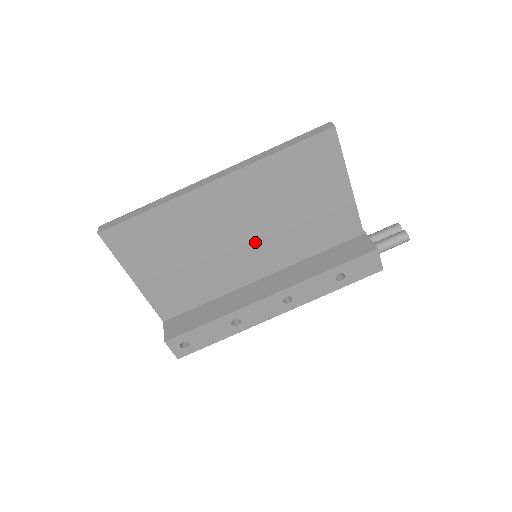
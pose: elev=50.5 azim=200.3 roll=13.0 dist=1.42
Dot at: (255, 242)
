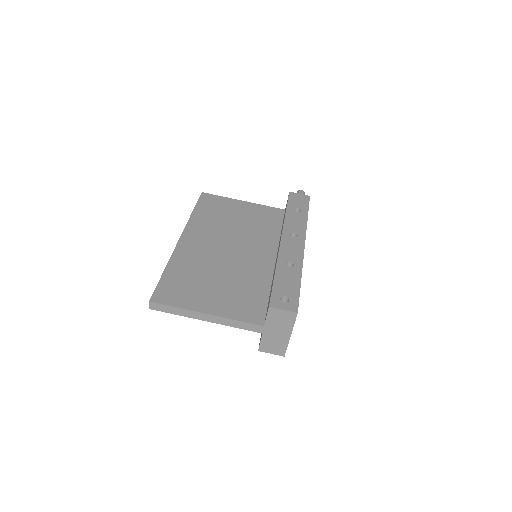
Dot at: (242, 247)
